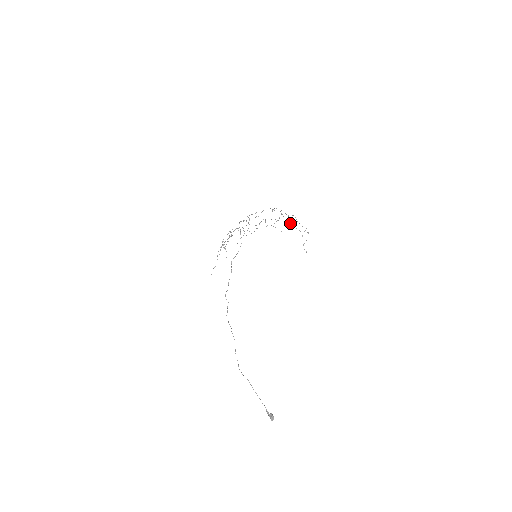
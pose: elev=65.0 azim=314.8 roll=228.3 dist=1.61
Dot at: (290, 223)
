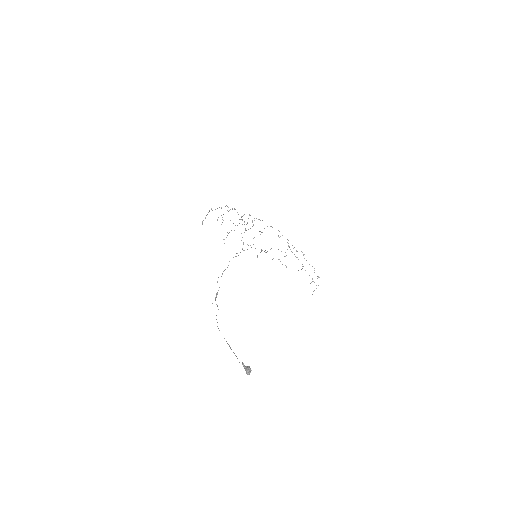
Dot at: (298, 259)
